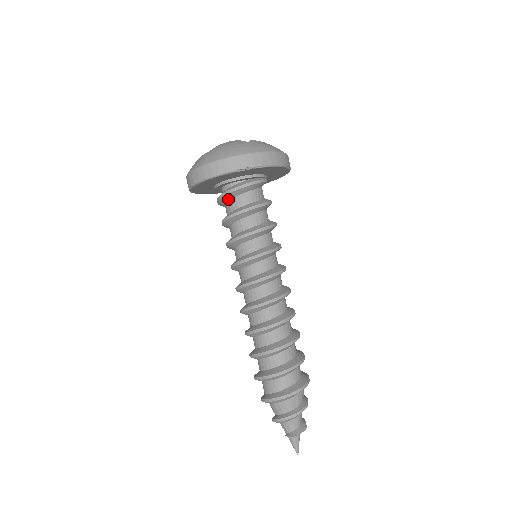
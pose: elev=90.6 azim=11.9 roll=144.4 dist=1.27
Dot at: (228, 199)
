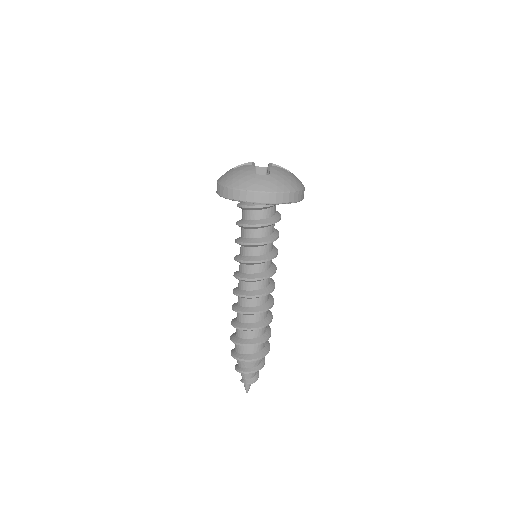
Dot at: (242, 209)
